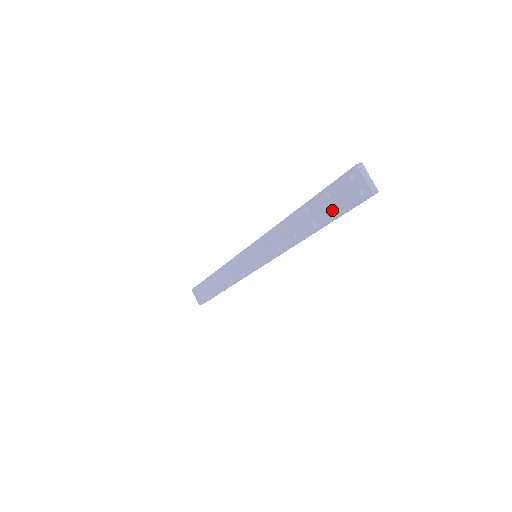
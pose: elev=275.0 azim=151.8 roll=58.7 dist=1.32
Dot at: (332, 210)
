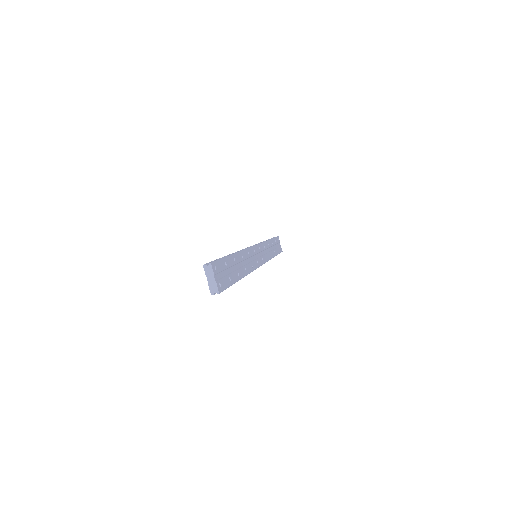
Dot at: occluded
